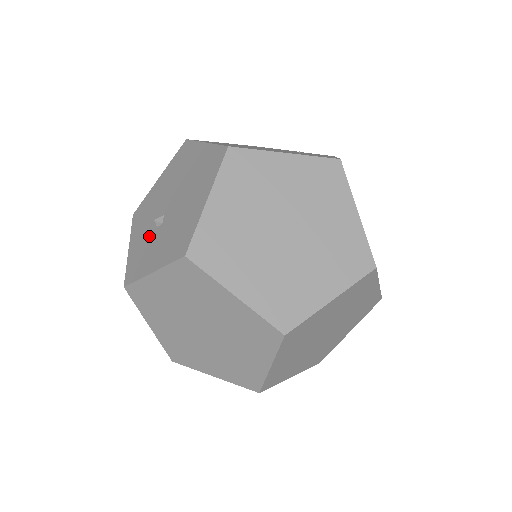
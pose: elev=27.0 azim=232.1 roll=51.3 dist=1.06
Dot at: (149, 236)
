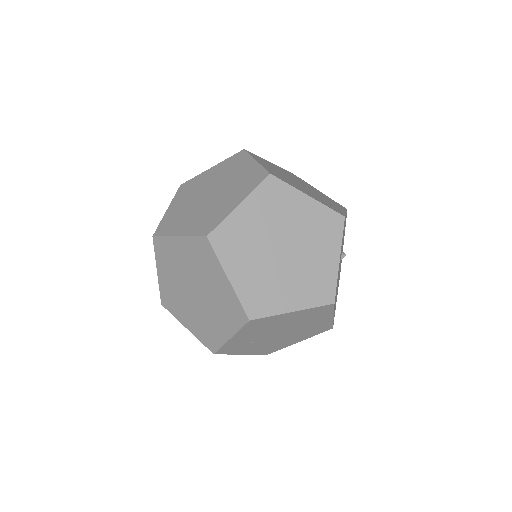
Dot at: occluded
